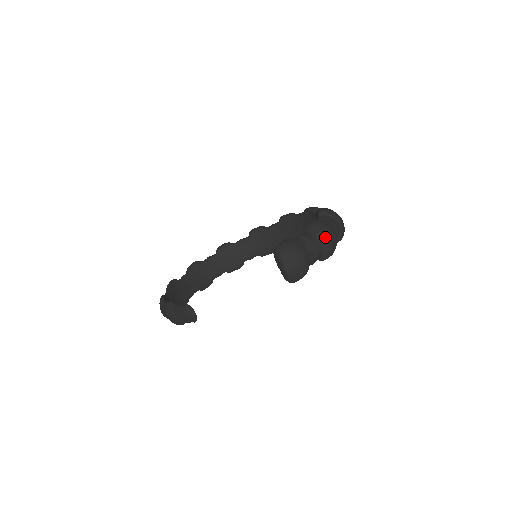
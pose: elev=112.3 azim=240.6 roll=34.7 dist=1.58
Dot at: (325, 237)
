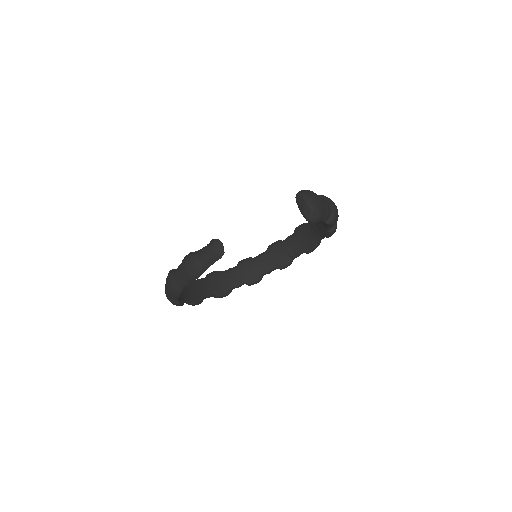
Dot at: (332, 202)
